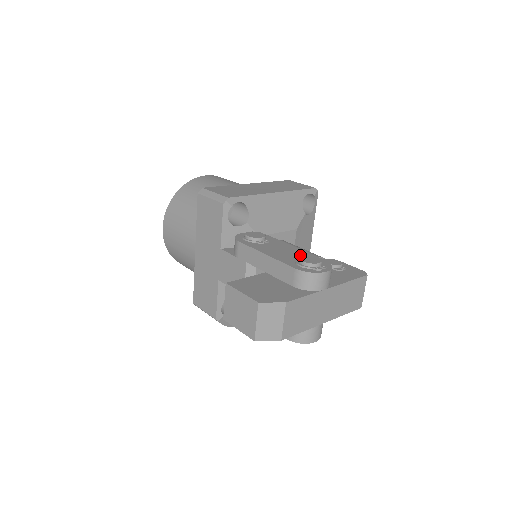
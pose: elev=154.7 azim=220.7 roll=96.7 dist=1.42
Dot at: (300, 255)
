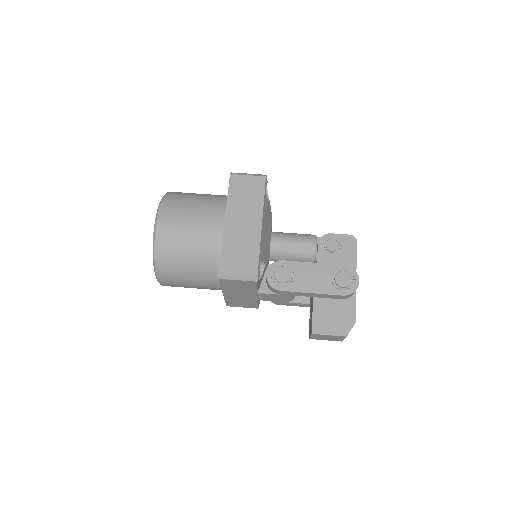
Dot at: (328, 273)
